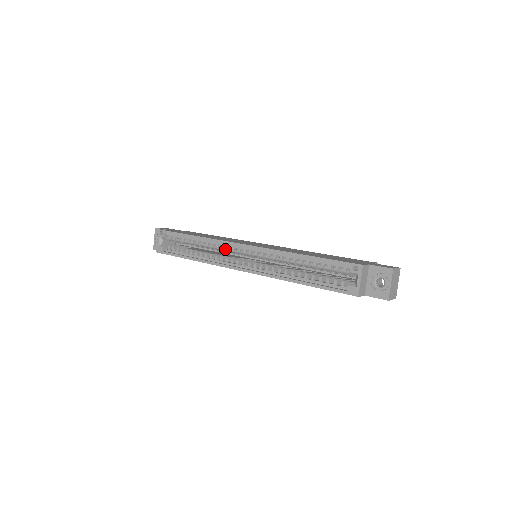
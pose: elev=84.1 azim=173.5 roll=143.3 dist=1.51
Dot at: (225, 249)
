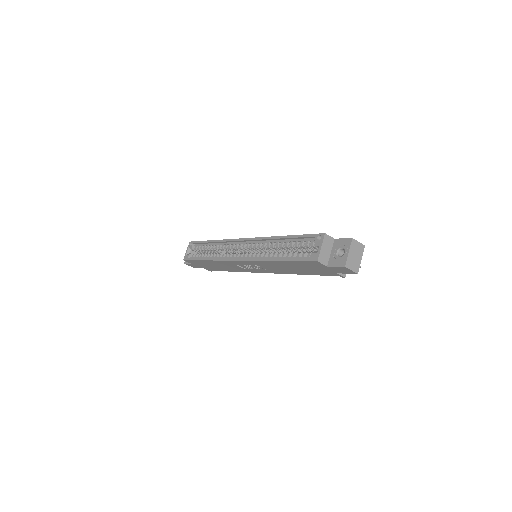
Dot at: (231, 247)
